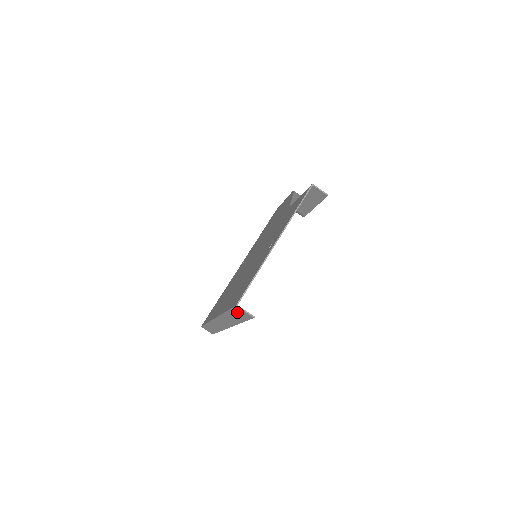
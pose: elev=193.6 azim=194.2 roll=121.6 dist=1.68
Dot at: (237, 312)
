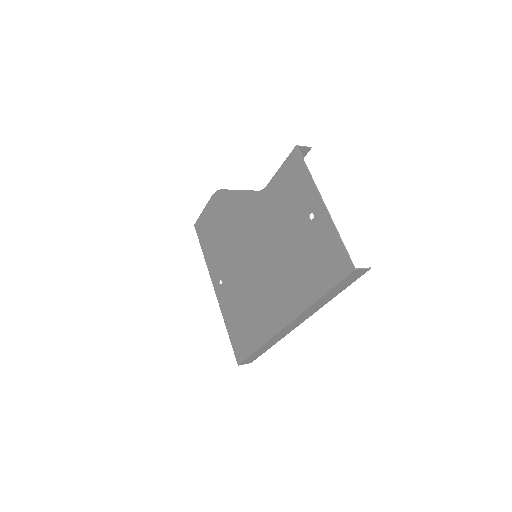
Dot at: (346, 281)
